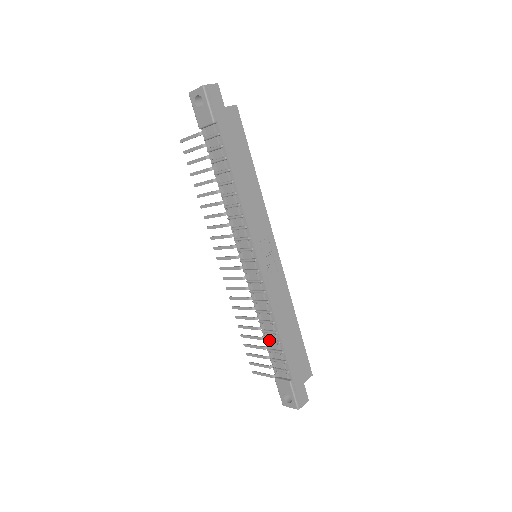
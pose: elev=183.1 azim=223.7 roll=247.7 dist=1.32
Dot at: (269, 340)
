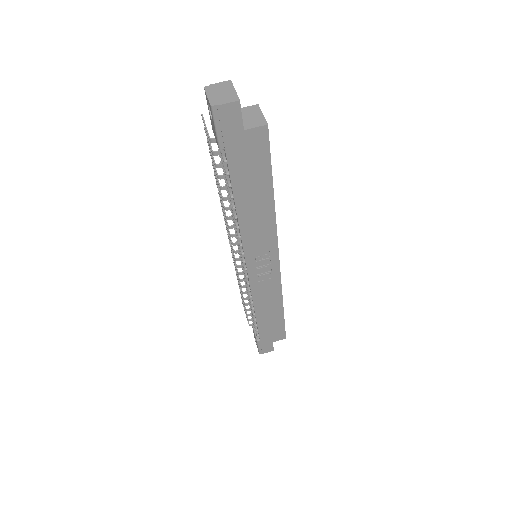
Dot at: occluded
